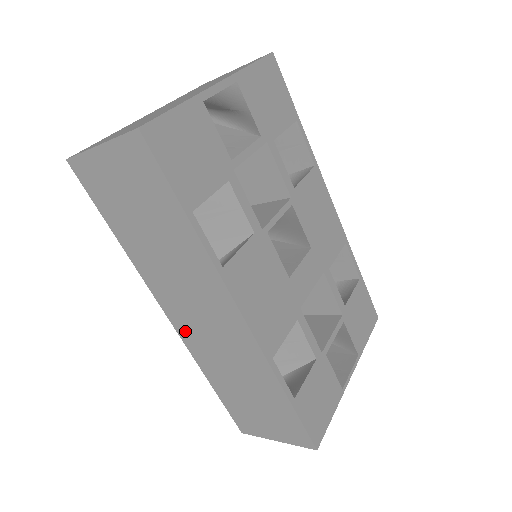
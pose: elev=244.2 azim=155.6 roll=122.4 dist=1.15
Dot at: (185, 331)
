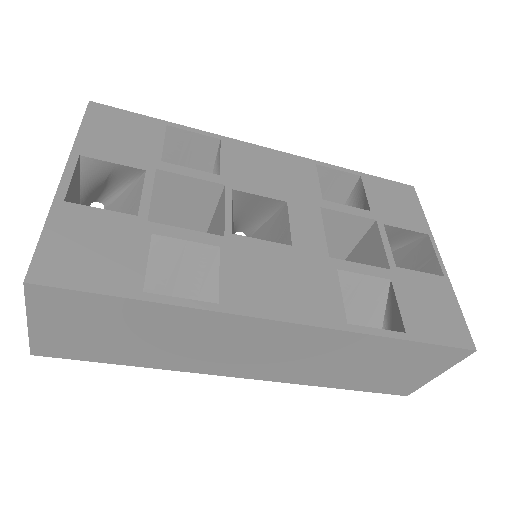
Dot at: (265, 374)
